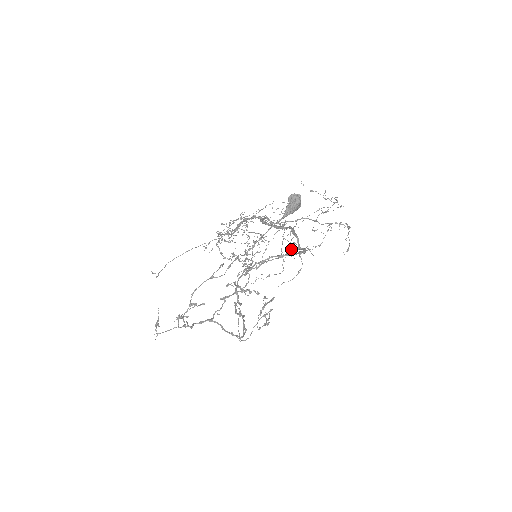
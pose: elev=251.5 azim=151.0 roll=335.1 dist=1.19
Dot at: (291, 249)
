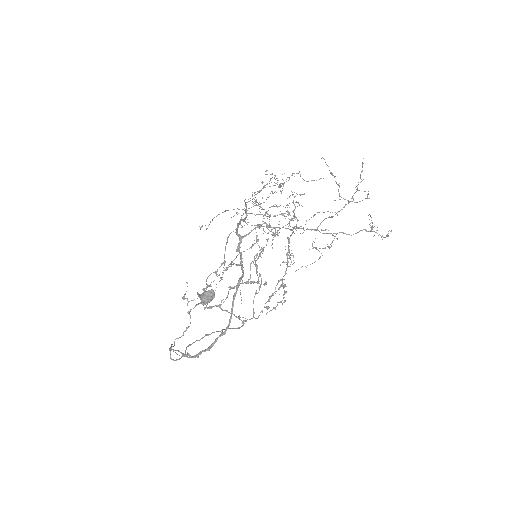
Dot at: occluded
